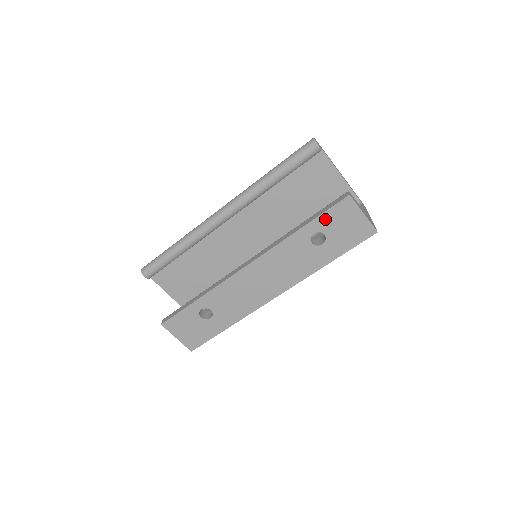
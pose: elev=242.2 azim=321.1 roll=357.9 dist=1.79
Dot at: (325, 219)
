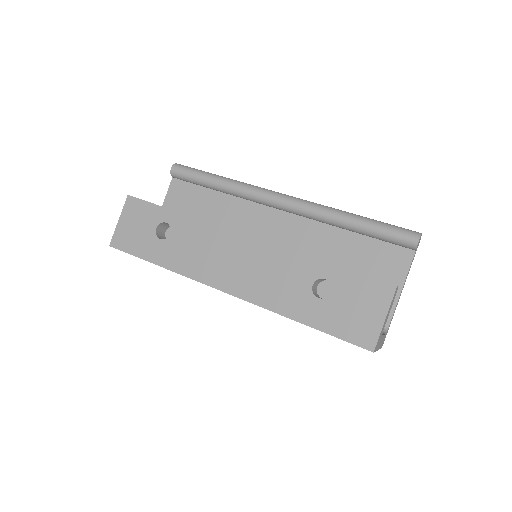
Dot at: (351, 279)
